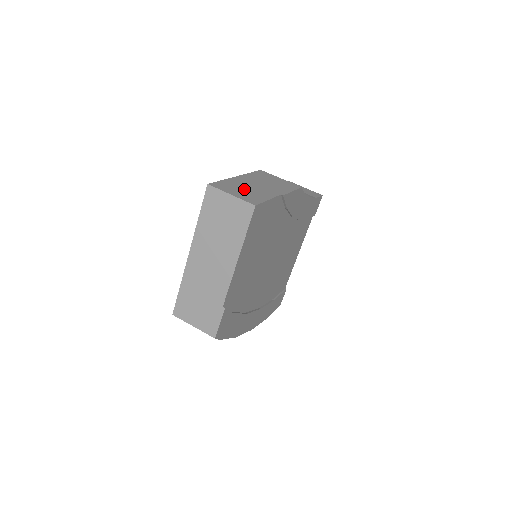
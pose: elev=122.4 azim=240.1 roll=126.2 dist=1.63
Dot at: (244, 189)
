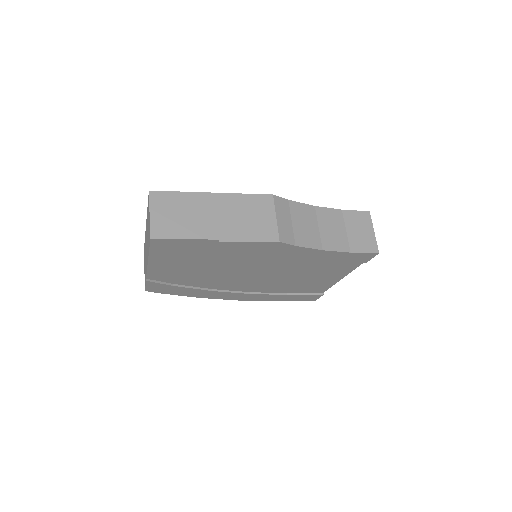
Dot at: (182, 214)
